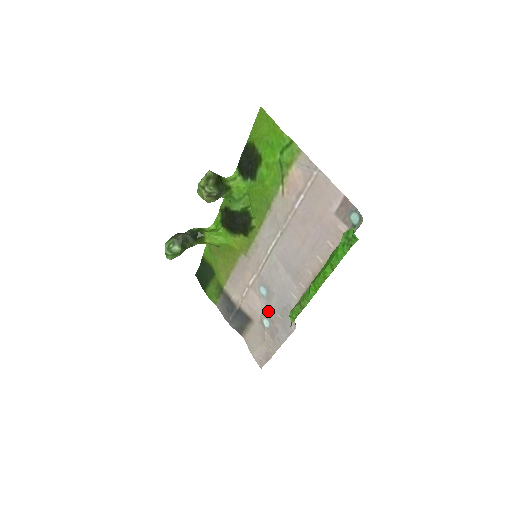
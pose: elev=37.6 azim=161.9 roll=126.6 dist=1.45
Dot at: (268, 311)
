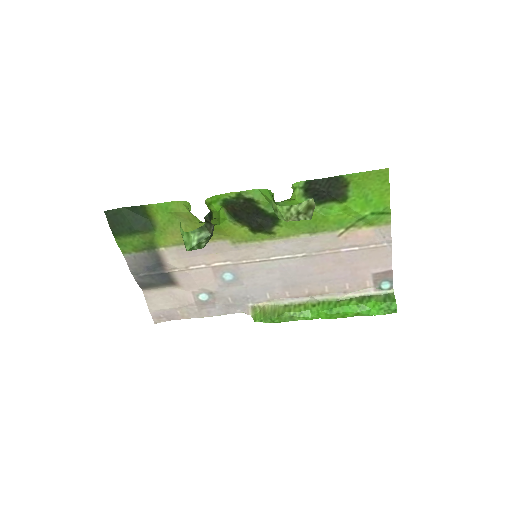
Dot at: (217, 291)
